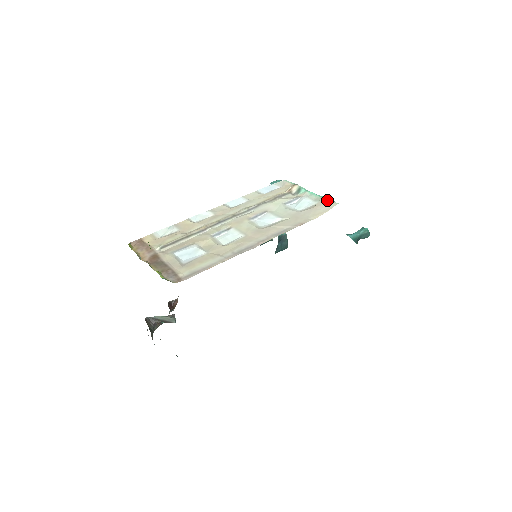
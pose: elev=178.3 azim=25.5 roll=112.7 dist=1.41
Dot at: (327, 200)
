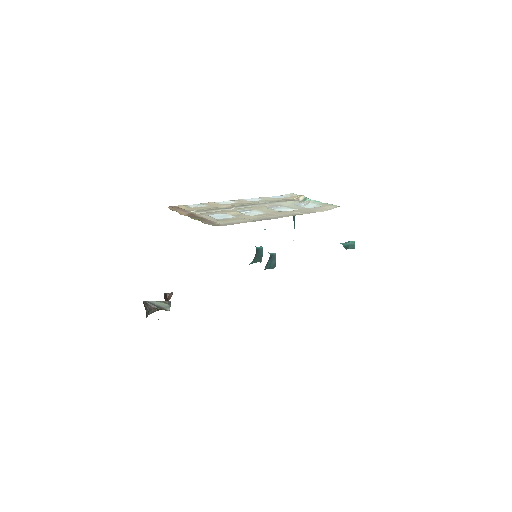
Dot at: (330, 204)
